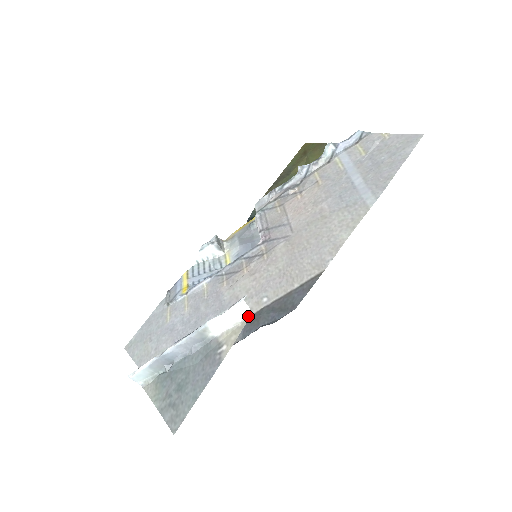
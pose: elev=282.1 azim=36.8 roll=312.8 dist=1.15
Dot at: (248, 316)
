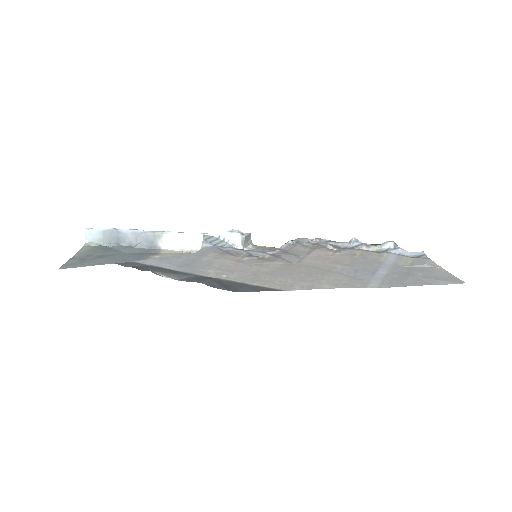
Dot at: (195, 251)
